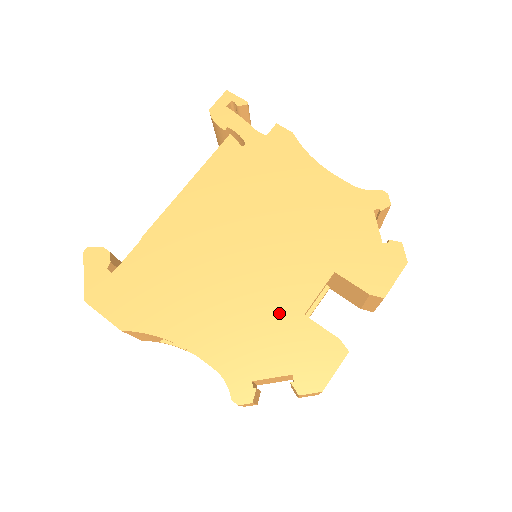
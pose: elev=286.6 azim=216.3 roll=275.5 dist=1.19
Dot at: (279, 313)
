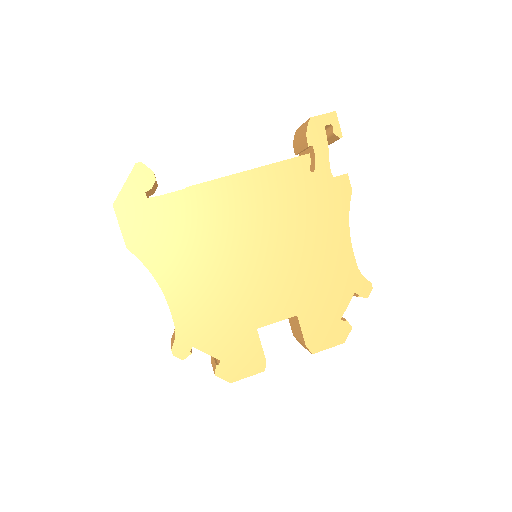
Dot at: (242, 316)
